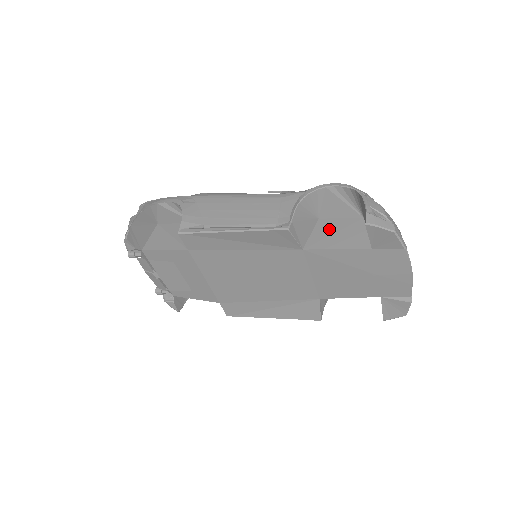
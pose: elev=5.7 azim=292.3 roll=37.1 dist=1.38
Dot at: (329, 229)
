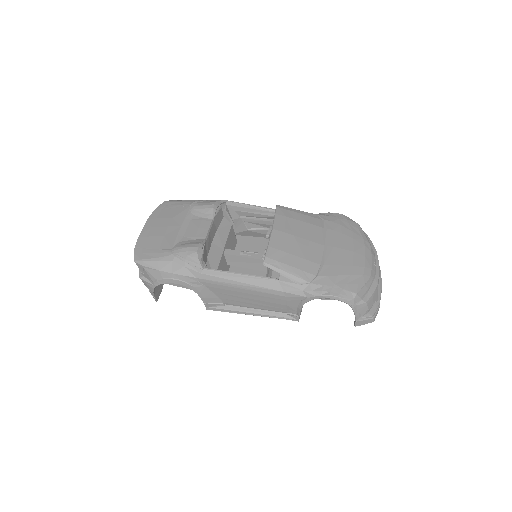
Dot at: occluded
